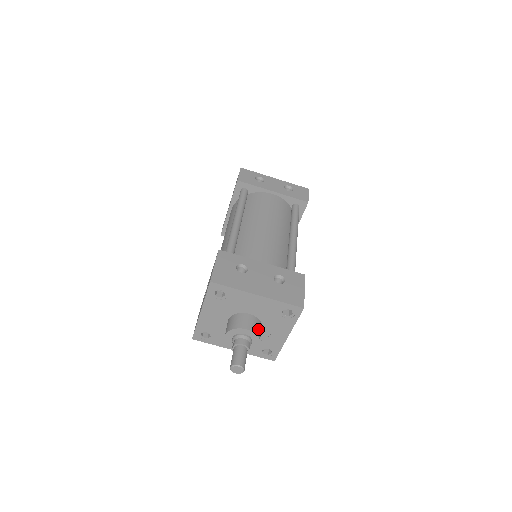
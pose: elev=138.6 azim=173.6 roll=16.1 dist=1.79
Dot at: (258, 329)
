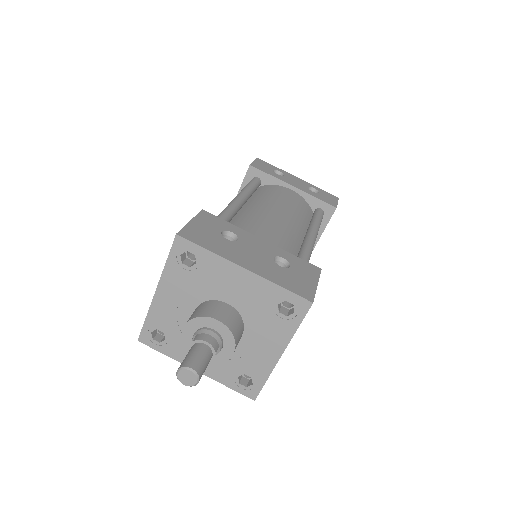
Dot at: (236, 327)
